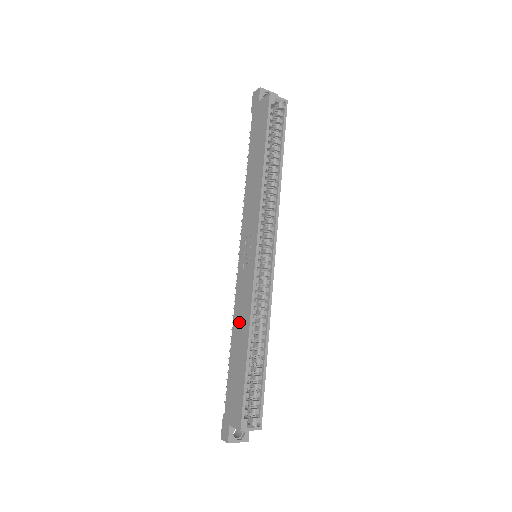
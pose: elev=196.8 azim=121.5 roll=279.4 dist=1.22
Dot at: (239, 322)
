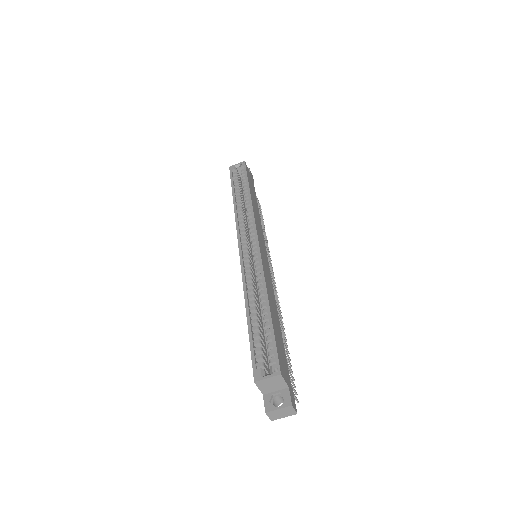
Dot at: occluded
